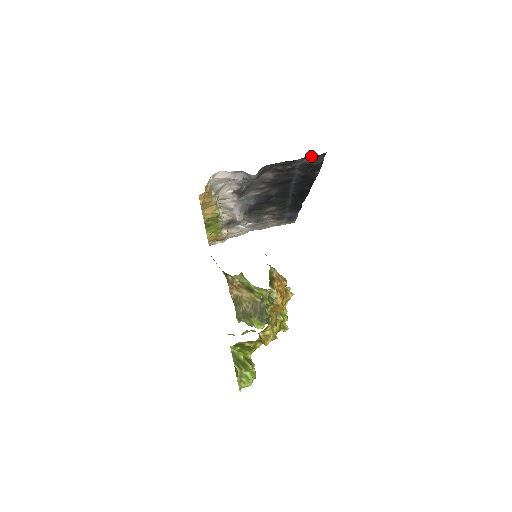
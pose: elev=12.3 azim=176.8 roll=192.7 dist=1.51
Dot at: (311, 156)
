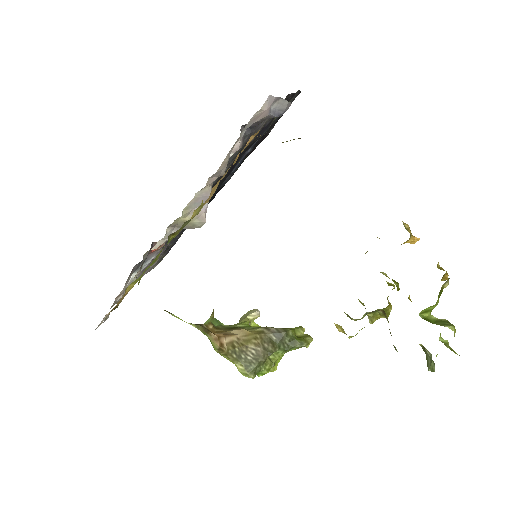
Dot at: (297, 92)
